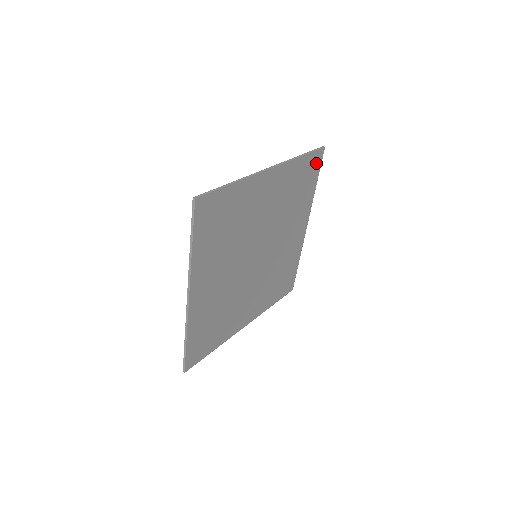
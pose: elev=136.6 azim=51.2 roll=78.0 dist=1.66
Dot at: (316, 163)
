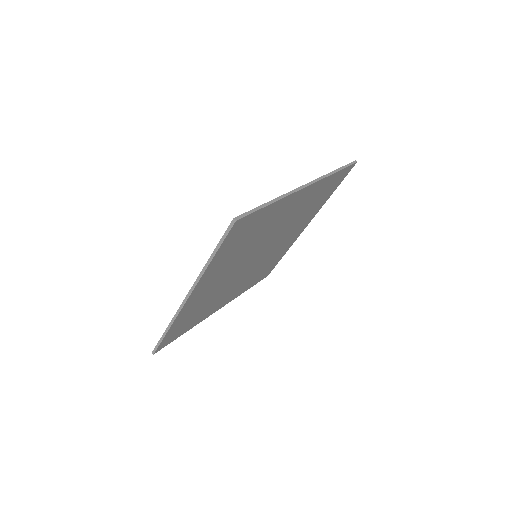
Dot at: (343, 176)
